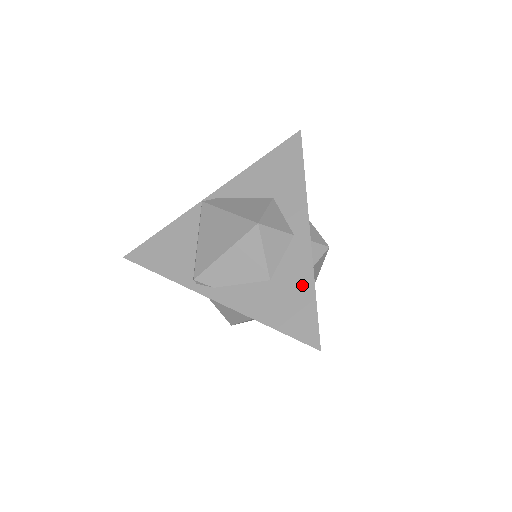
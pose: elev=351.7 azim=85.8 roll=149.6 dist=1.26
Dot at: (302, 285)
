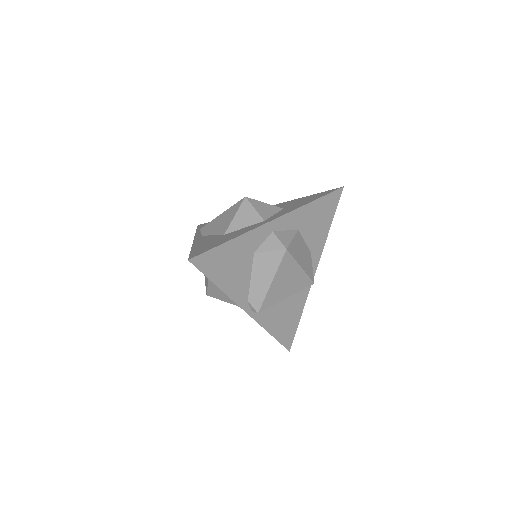
Dot at: (231, 237)
